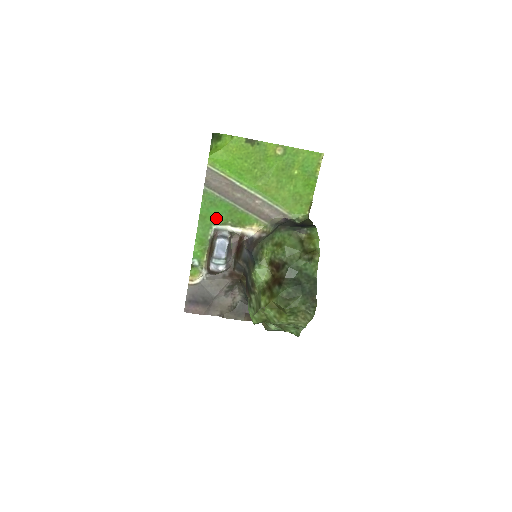
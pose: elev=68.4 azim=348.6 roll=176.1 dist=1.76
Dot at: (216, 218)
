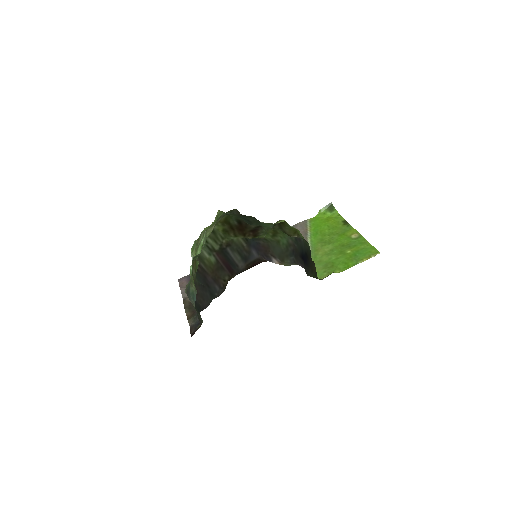
Dot at: occluded
